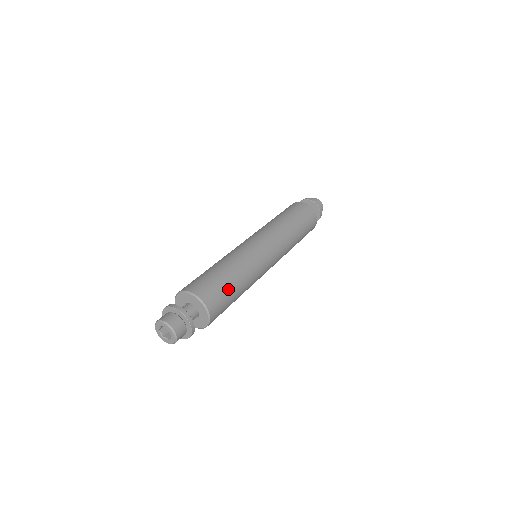
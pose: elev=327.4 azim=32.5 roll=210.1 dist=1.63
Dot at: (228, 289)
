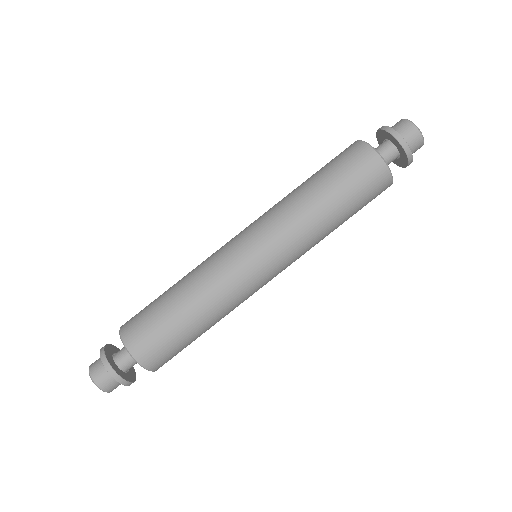
Dot at: (190, 343)
